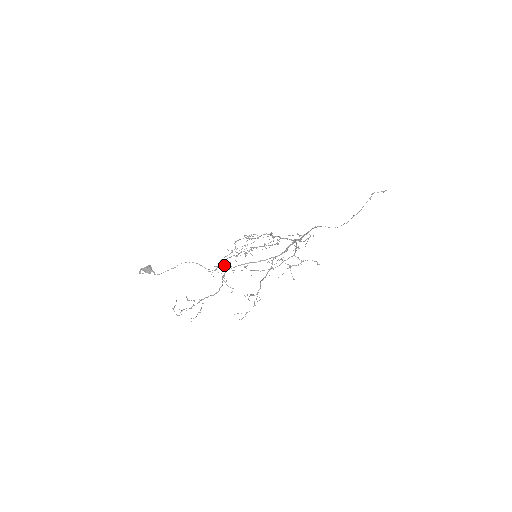
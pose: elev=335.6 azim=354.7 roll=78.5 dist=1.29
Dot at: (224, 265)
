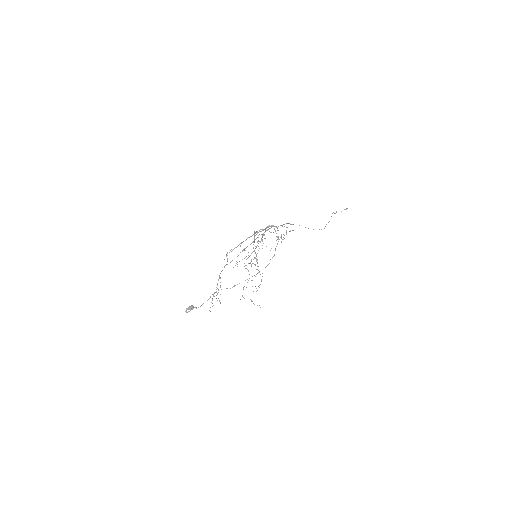
Dot at: occluded
